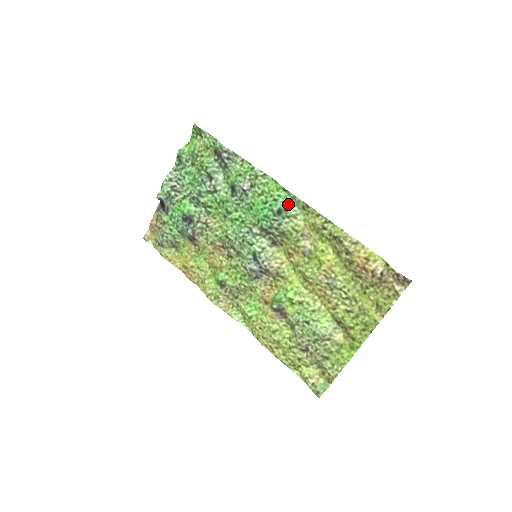
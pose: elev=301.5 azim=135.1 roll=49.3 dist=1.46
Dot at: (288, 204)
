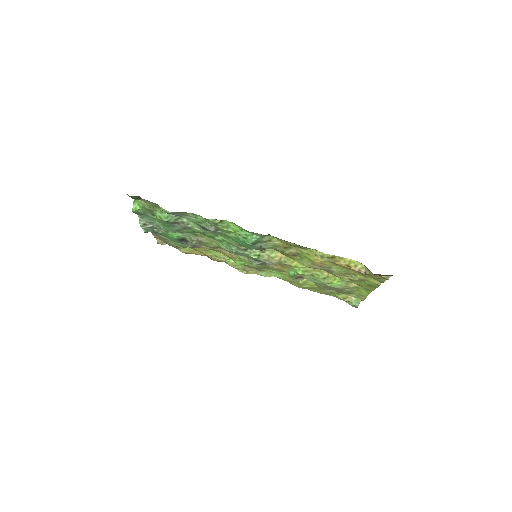
Dot at: (258, 238)
